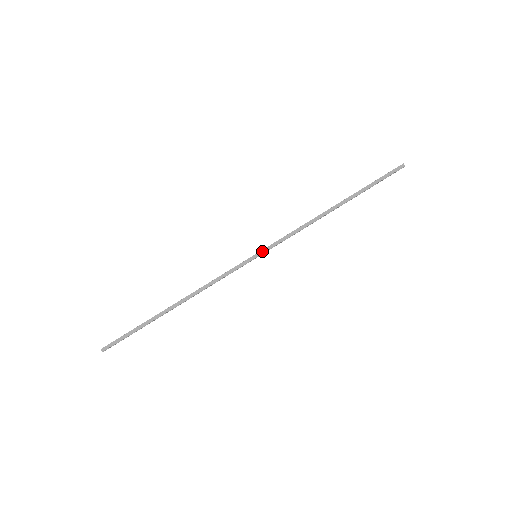
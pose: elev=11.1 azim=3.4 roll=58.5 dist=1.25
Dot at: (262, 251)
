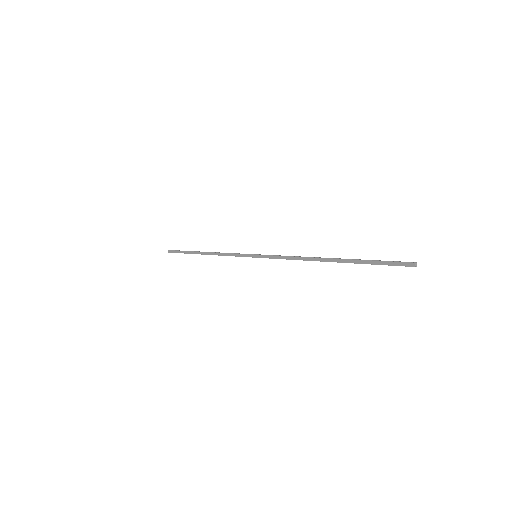
Dot at: (260, 256)
